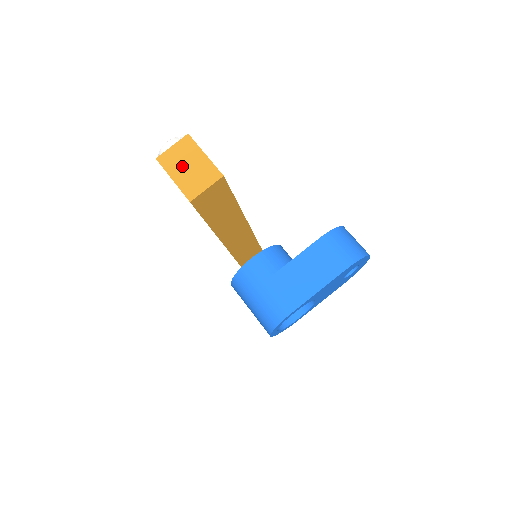
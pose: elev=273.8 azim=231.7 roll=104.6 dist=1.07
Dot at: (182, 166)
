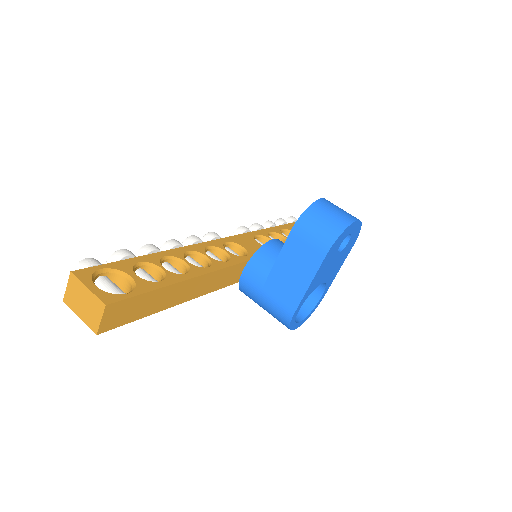
Dot at: (79, 304)
